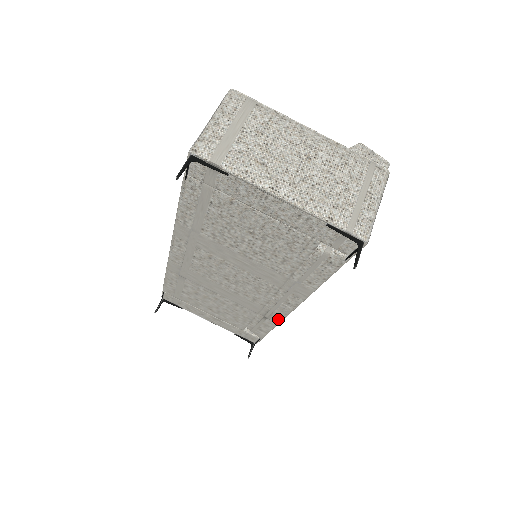
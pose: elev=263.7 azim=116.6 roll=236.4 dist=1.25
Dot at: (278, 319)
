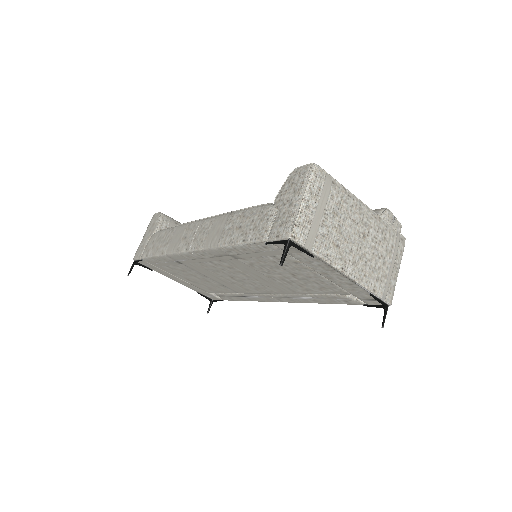
Dot at: (257, 300)
